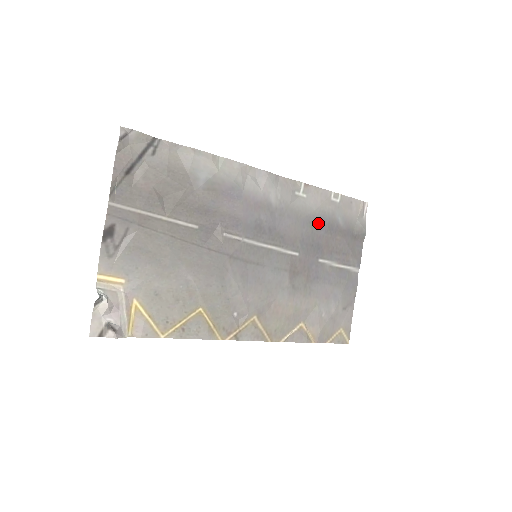
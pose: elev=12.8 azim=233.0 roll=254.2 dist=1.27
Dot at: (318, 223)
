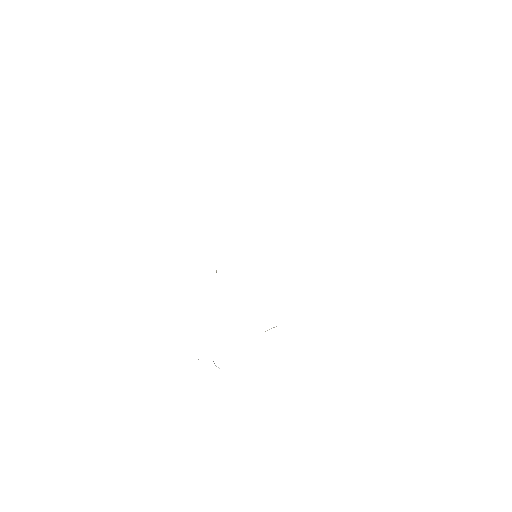
Dot at: occluded
